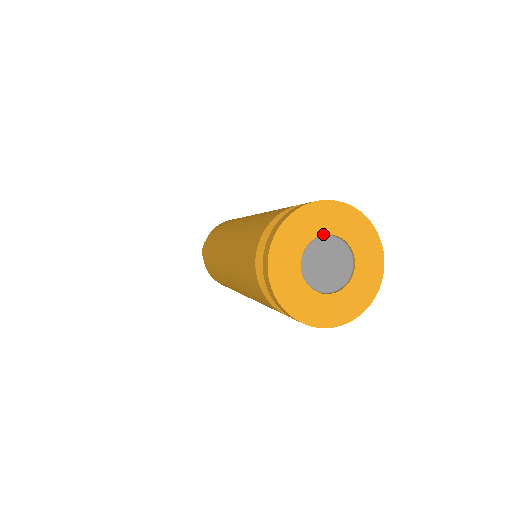
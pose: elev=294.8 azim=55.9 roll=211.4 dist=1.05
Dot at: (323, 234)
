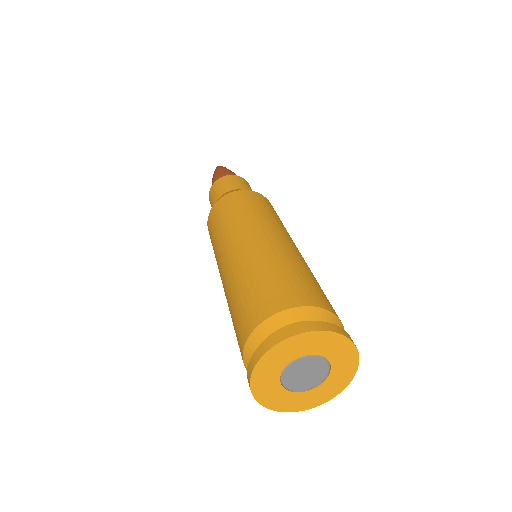
Dot at: (289, 362)
